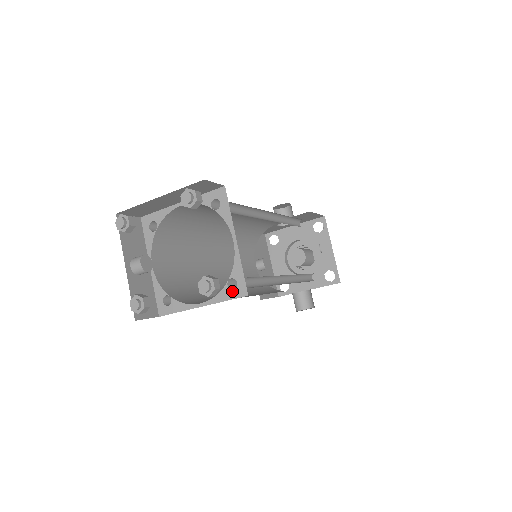
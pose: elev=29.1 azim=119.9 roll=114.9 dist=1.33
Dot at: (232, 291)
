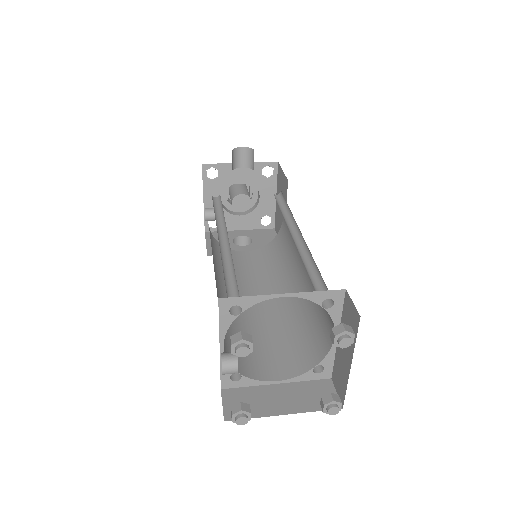
Dot at: (316, 374)
